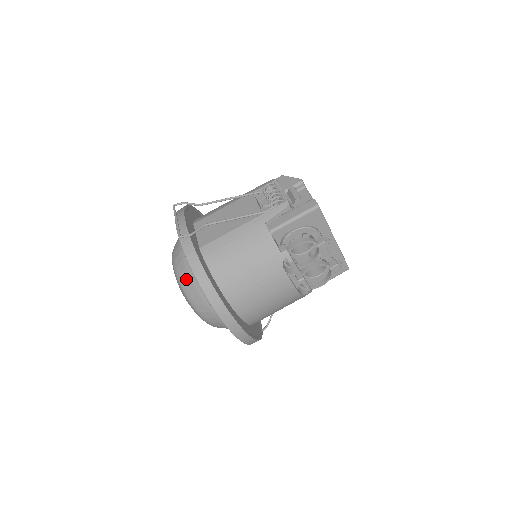
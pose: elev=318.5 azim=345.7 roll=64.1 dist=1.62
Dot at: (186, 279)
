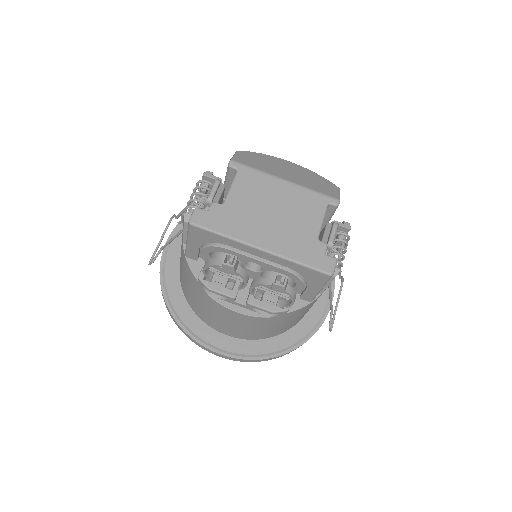
Dot at: occluded
